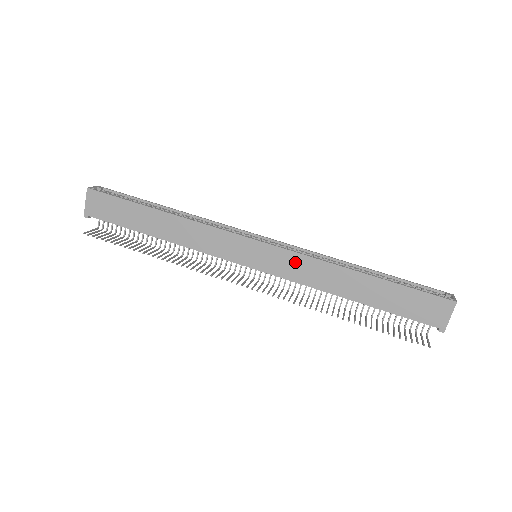
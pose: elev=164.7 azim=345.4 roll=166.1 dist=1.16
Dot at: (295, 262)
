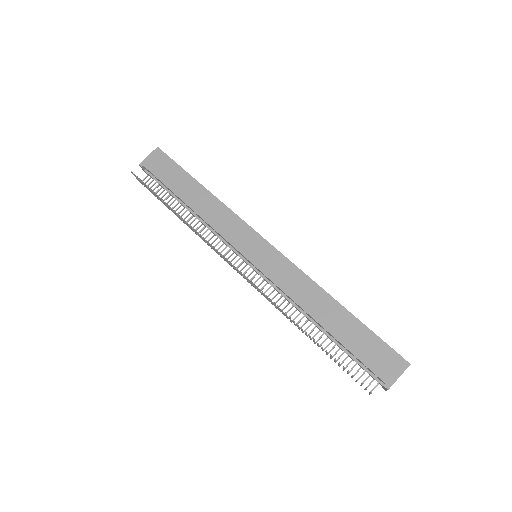
Dot at: (288, 270)
